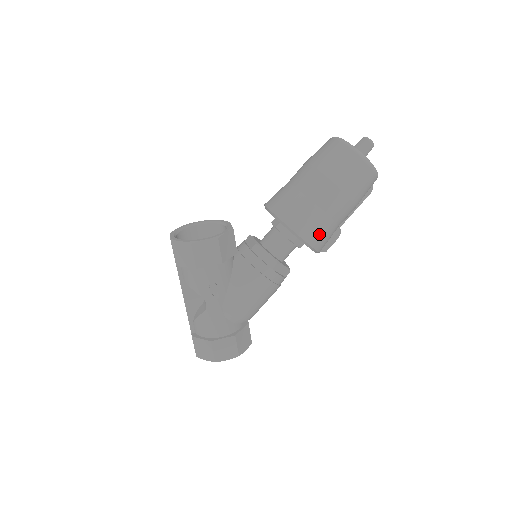
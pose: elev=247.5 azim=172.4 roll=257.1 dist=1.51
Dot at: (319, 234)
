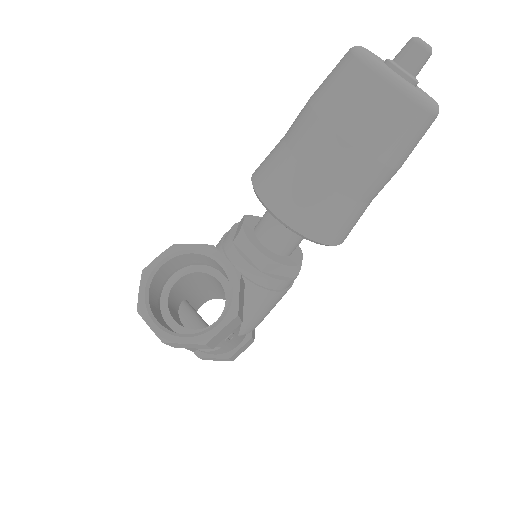
Dot at: occluded
